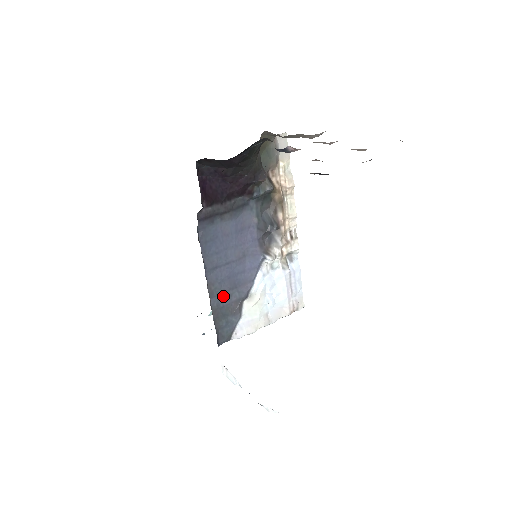
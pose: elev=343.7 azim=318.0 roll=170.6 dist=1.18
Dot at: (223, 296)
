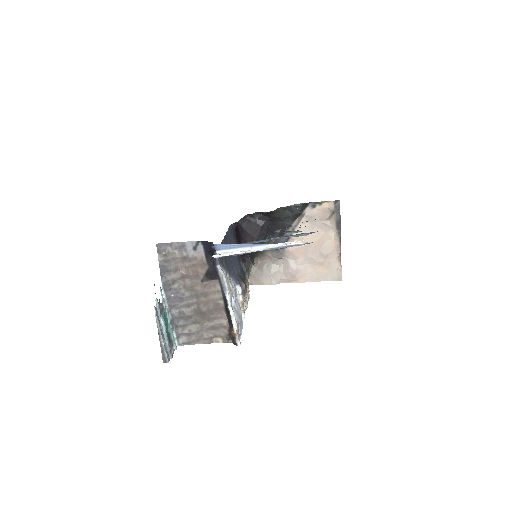
Dot at: occluded
